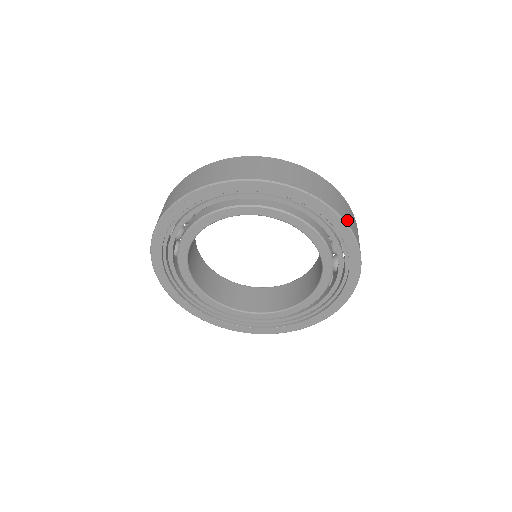
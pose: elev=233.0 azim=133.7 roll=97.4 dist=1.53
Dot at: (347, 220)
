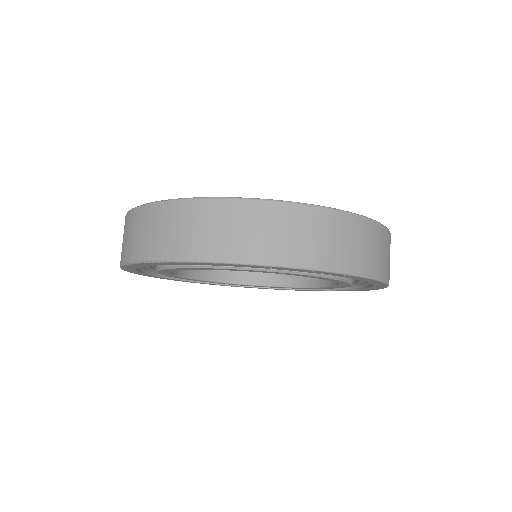
Dot at: occluded
